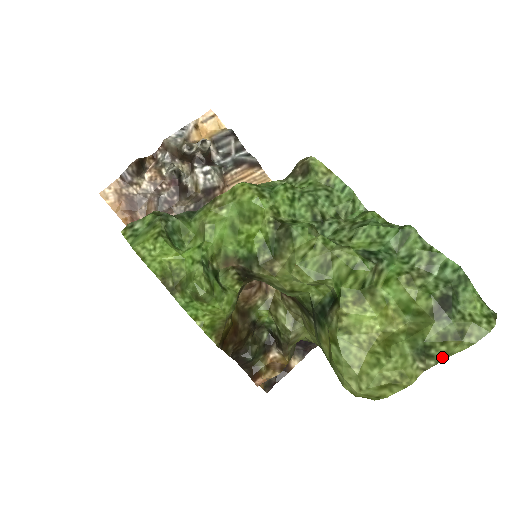
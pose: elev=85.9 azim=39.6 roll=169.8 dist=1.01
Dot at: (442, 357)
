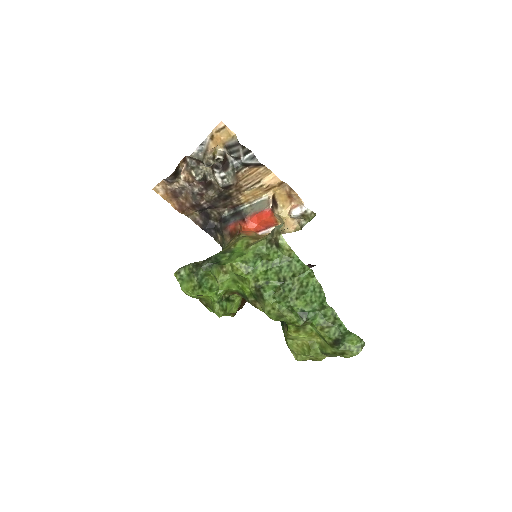
Dot at: (335, 356)
